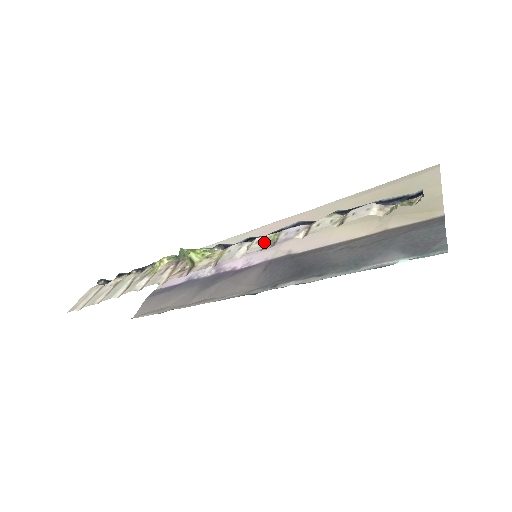
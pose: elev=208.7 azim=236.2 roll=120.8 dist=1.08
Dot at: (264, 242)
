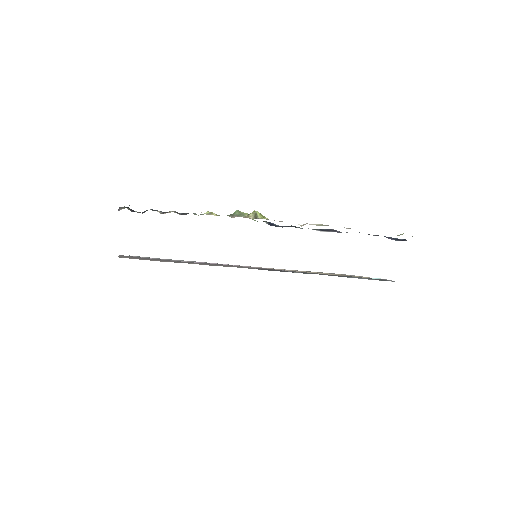
Dot at: (316, 225)
